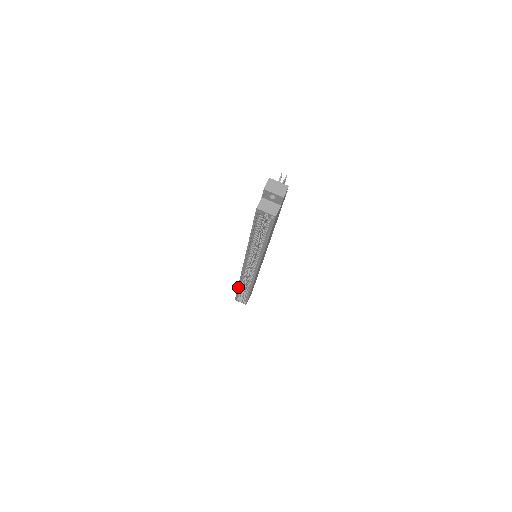
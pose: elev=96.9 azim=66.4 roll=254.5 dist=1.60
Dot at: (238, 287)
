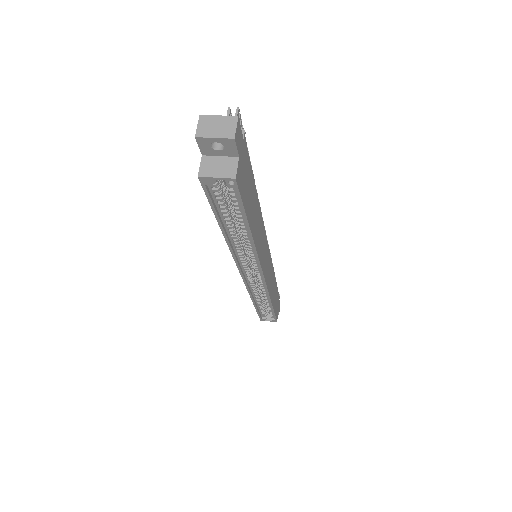
Dot at: (254, 305)
